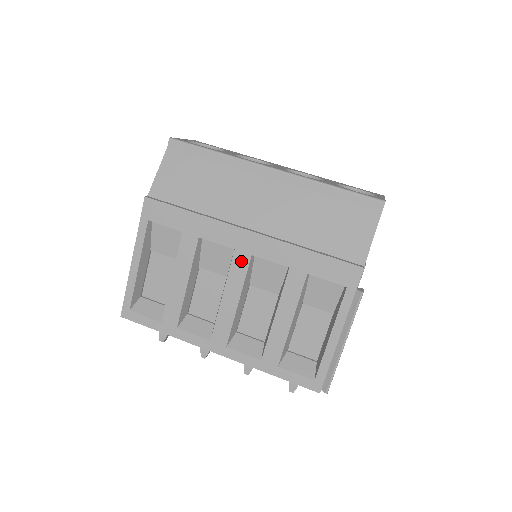
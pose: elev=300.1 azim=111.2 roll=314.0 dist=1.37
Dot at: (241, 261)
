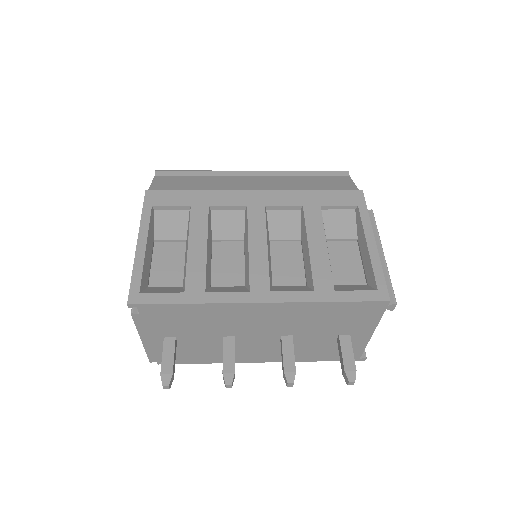
Dot at: (257, 213)
